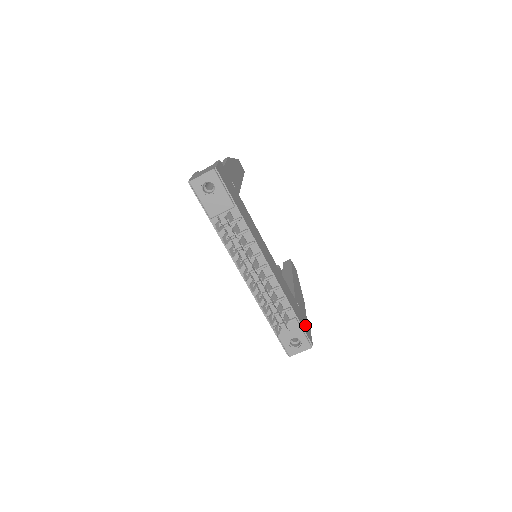
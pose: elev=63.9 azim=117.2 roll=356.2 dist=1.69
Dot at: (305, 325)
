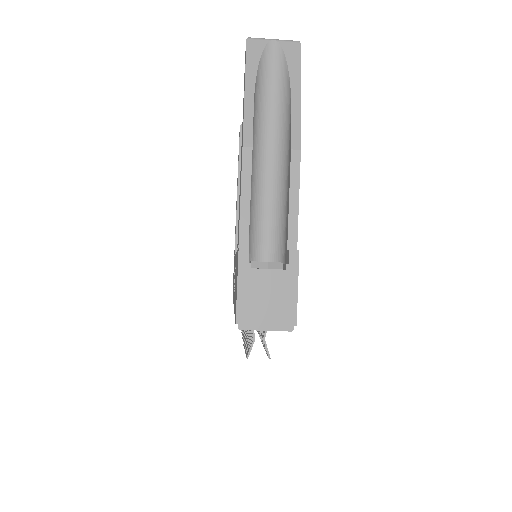
Dot at: occluded
